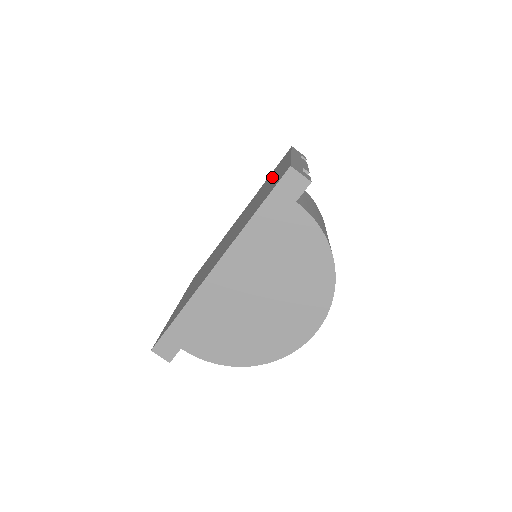
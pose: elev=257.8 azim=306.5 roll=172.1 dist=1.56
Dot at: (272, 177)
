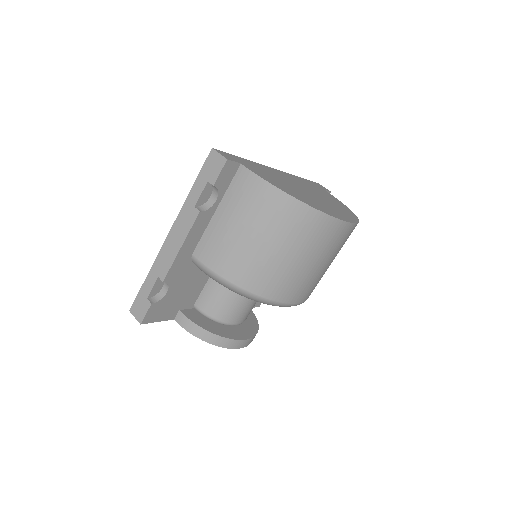
Dot at: occluded
